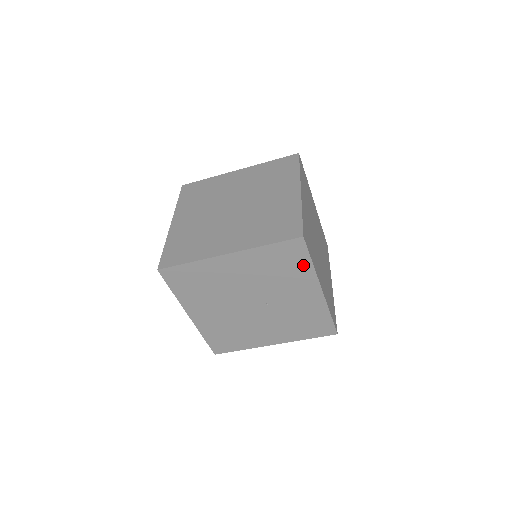
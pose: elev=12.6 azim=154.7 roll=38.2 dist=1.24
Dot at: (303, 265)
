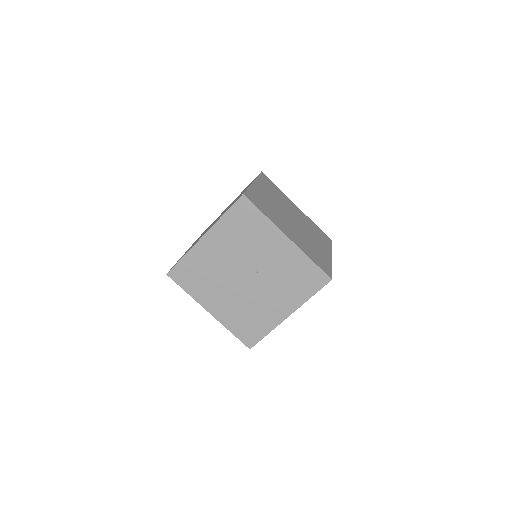
Dot at: (259, 220)
